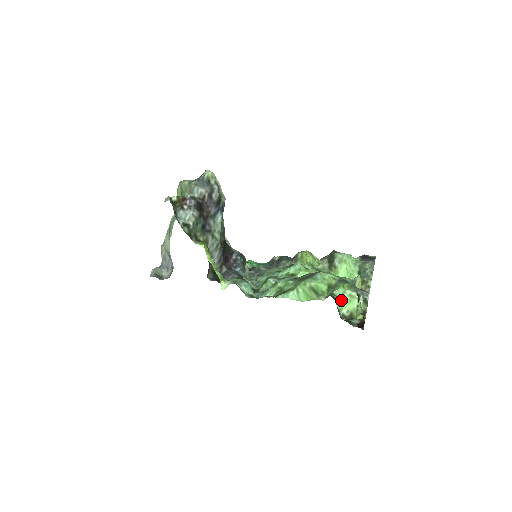
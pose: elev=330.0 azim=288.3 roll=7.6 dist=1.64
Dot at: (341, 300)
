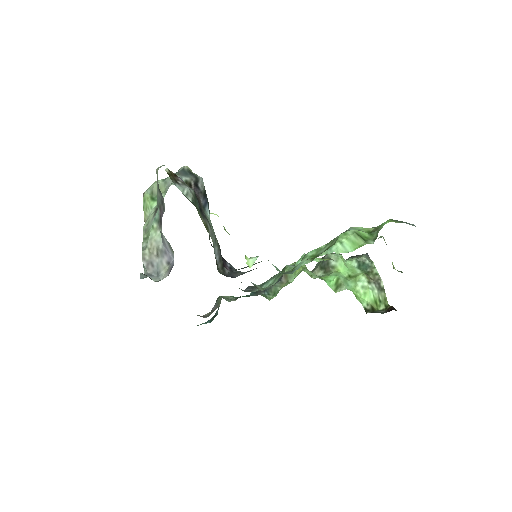
Dot at: (356, 295)
